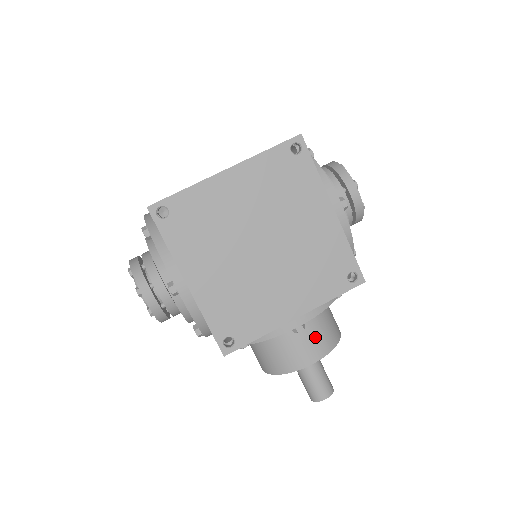
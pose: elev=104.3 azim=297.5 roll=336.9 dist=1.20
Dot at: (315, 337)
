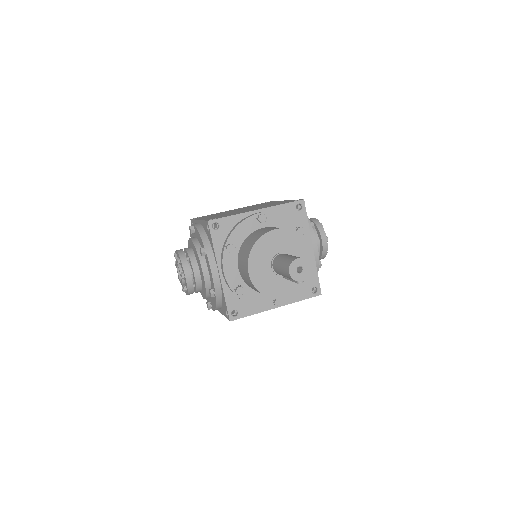
Dot at: occluded
